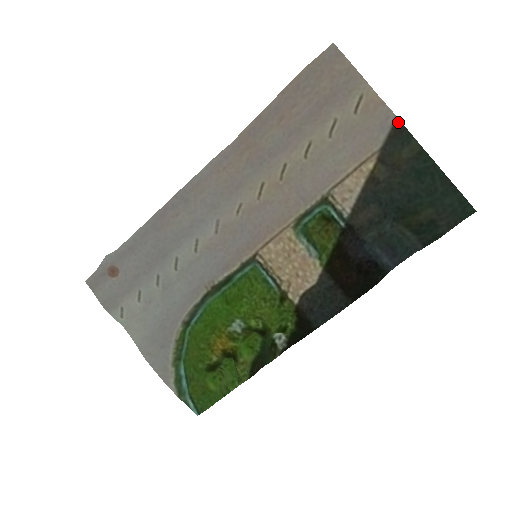
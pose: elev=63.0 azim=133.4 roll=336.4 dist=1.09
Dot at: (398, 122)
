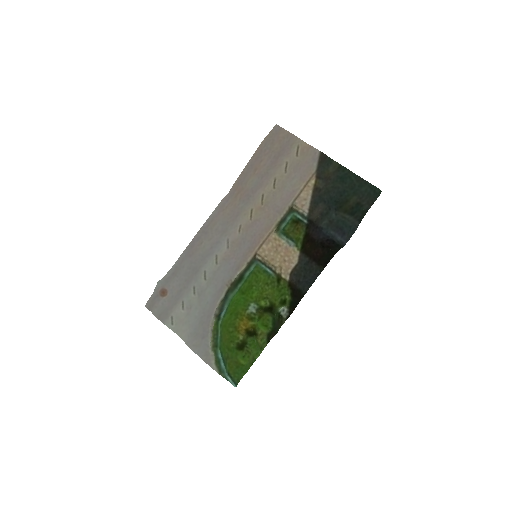
Dot at: (322, 154)
